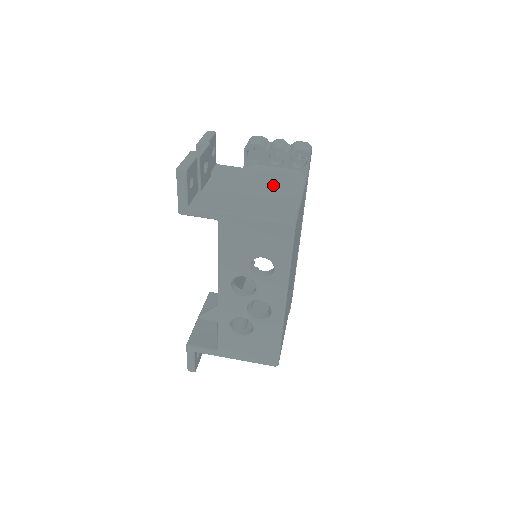
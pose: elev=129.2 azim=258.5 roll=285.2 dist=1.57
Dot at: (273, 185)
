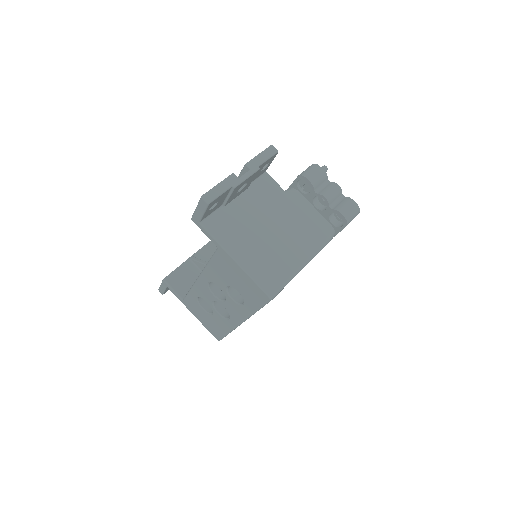
Dot at: (293, 235)
